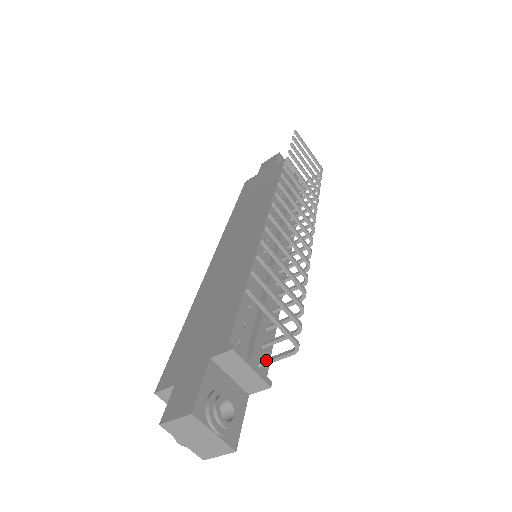
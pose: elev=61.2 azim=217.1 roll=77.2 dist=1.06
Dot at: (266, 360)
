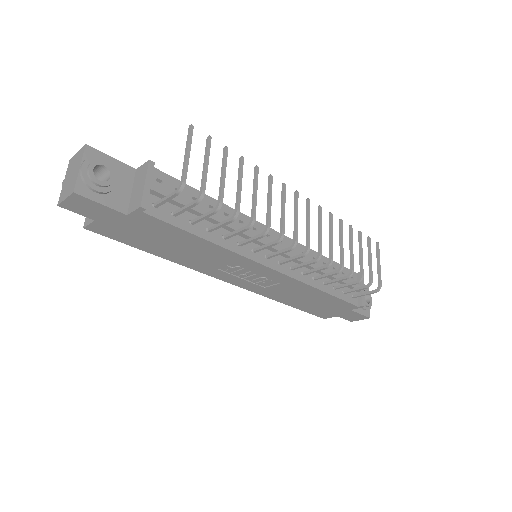
Dot at: (160, 201)
